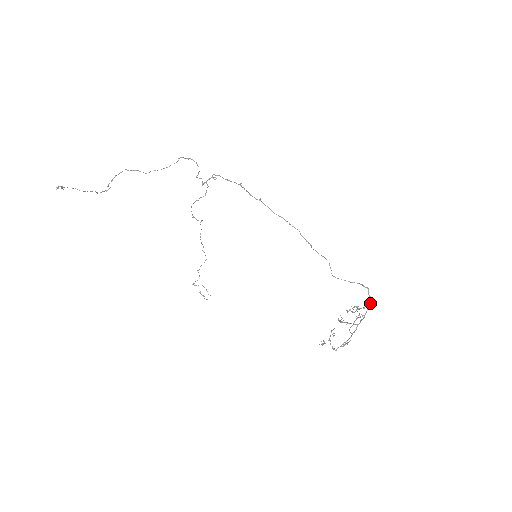
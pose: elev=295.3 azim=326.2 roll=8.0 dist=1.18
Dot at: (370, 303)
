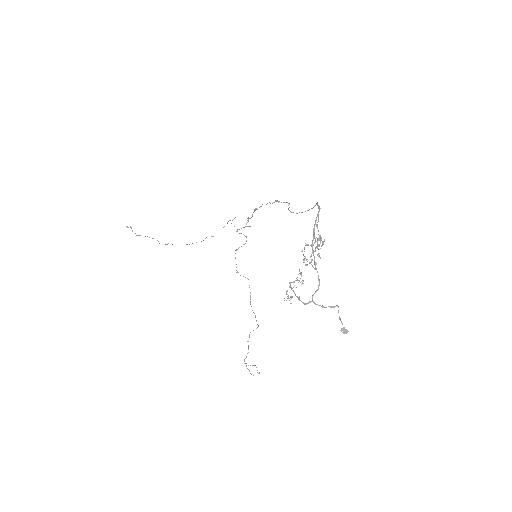
Dot at: (318, 212)
